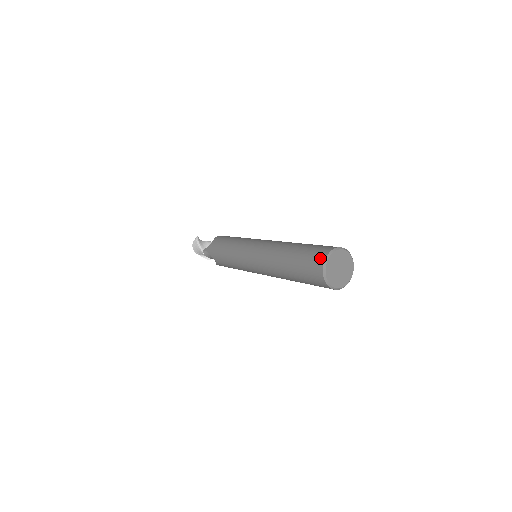
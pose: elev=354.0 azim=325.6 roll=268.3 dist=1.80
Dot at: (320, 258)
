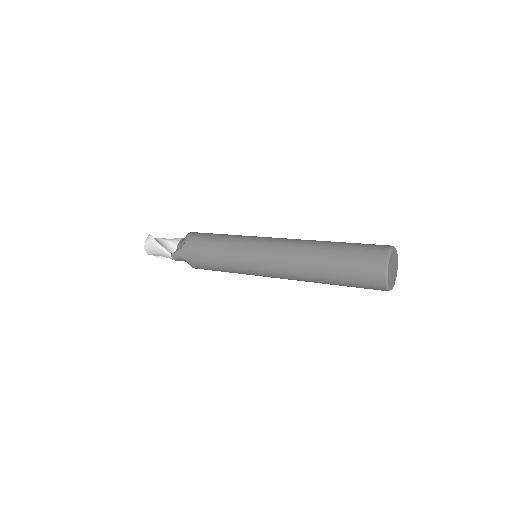
Dot at: (378, 263)
